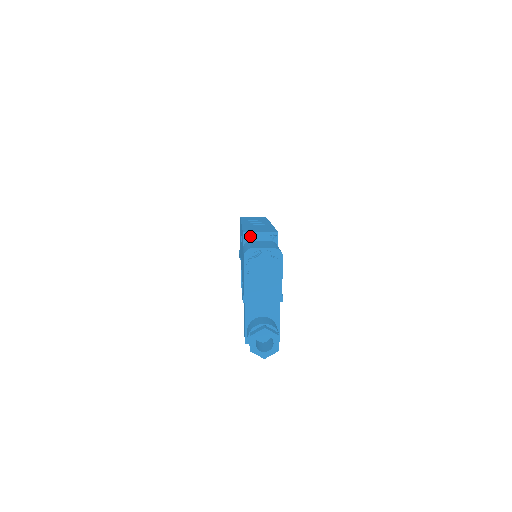
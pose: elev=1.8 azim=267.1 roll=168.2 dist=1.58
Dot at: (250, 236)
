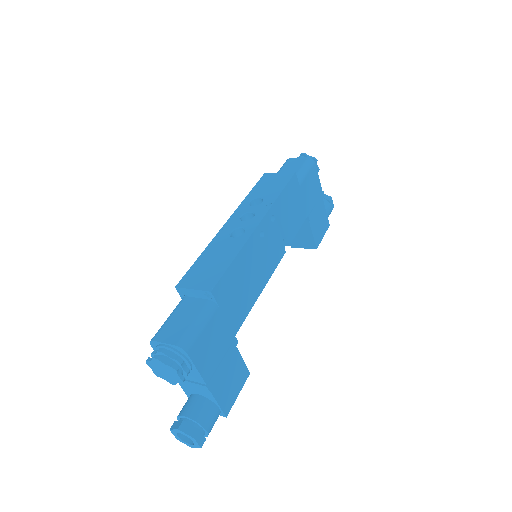
Dot at: (184, 292)
